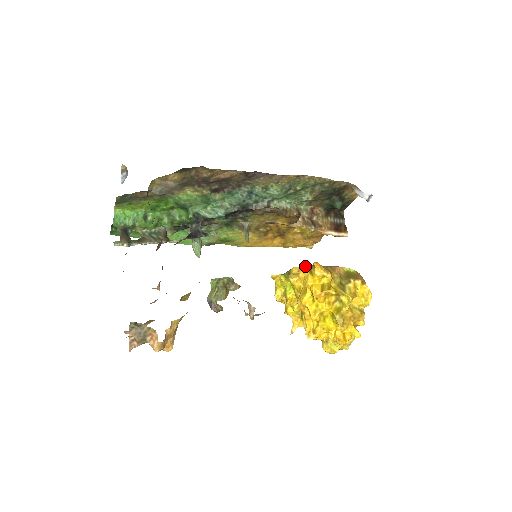
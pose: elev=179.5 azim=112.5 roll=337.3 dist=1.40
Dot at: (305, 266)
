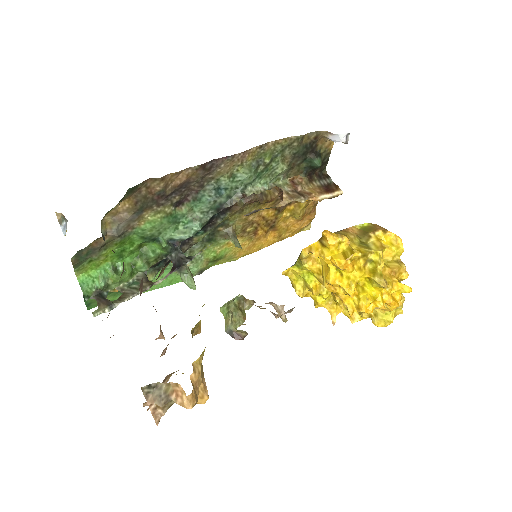
Dot at: (314, 243)
